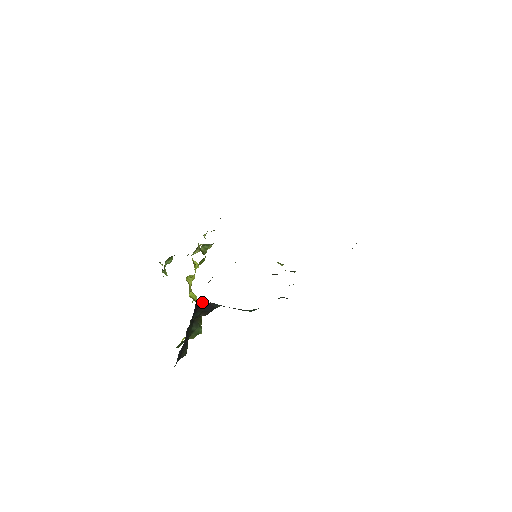
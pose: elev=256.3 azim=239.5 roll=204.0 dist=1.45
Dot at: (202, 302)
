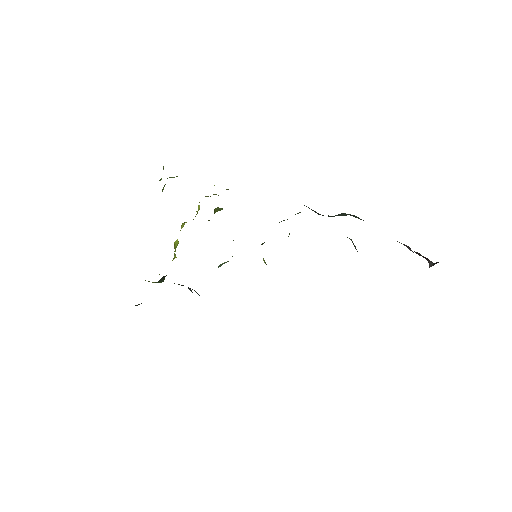
Dot at: (190, 290)
